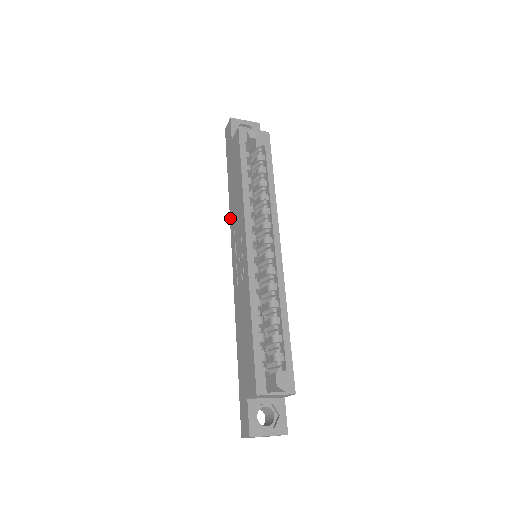
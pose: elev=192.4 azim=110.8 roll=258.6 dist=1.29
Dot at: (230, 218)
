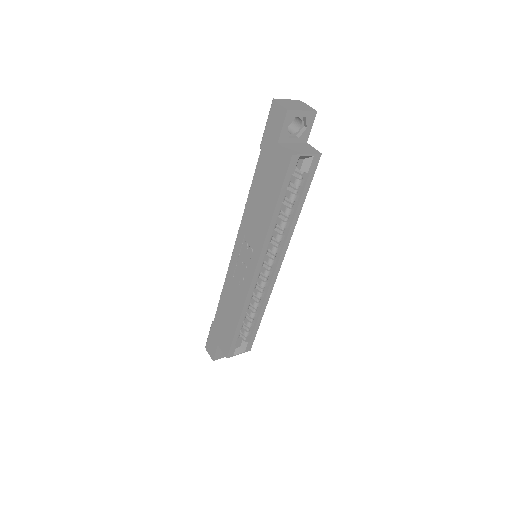
Dot at: (244, 213)
